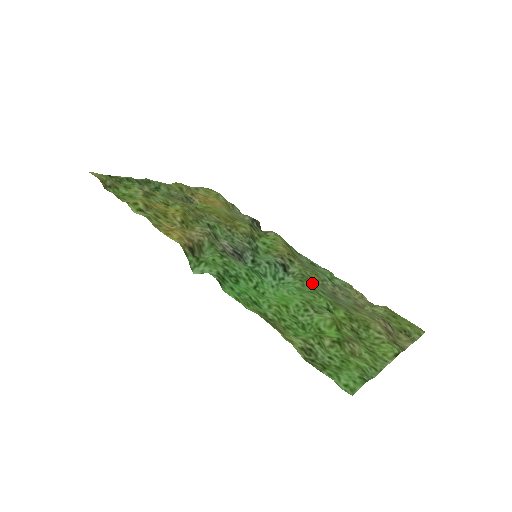
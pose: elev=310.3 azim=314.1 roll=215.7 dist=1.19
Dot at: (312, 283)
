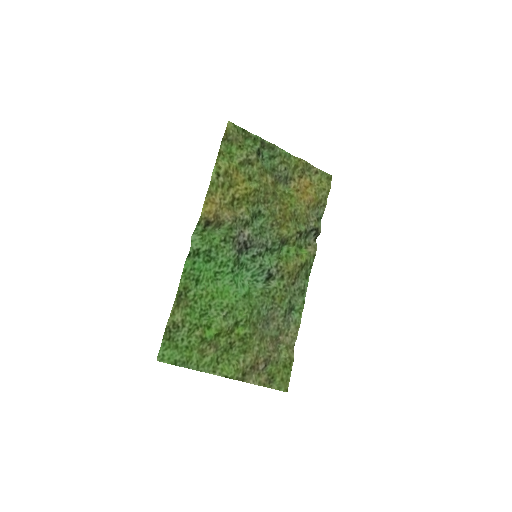
Dot at: (264, 302)
